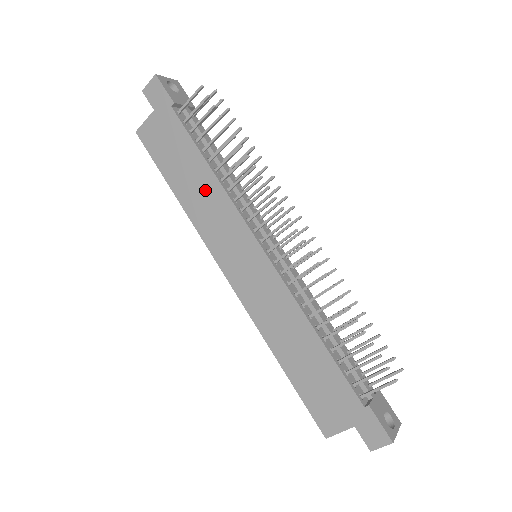
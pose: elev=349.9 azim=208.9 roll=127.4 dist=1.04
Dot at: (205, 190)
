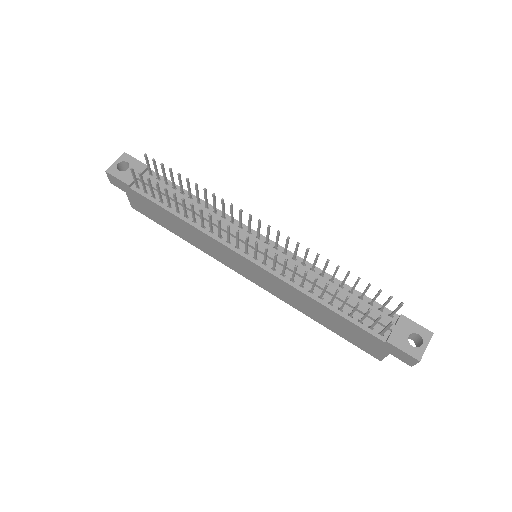
Dot at: (191, 232)
